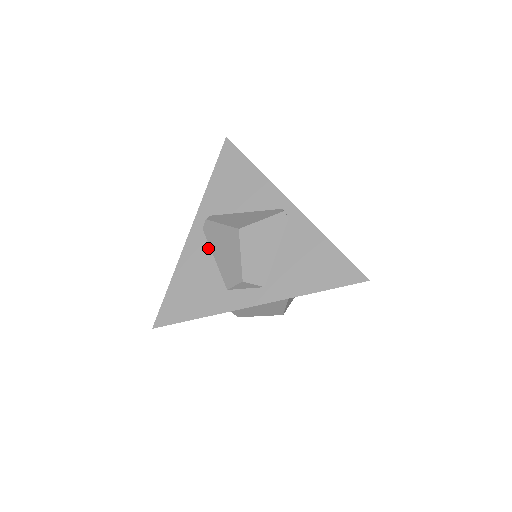
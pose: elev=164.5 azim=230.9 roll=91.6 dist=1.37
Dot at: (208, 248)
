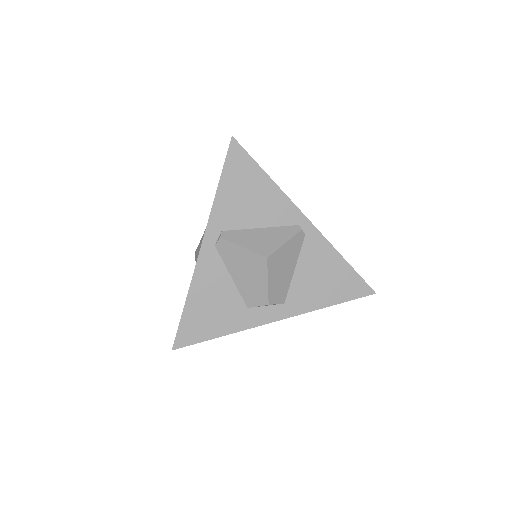
Dot at: (223, 266)
